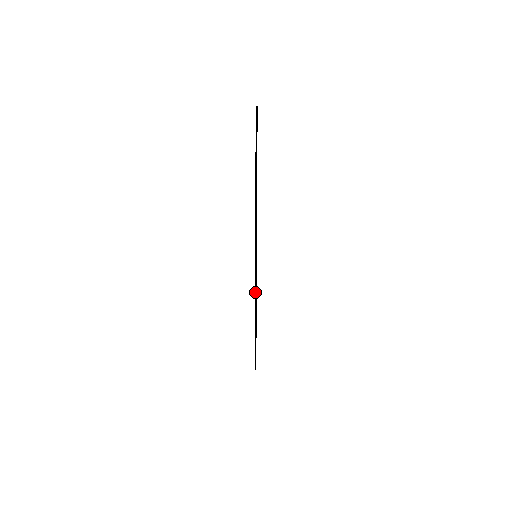
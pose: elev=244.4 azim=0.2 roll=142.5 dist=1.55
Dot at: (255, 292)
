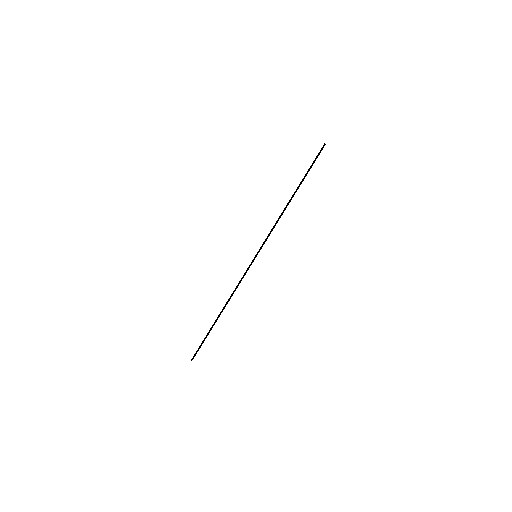
Dot at: (236, 287)
